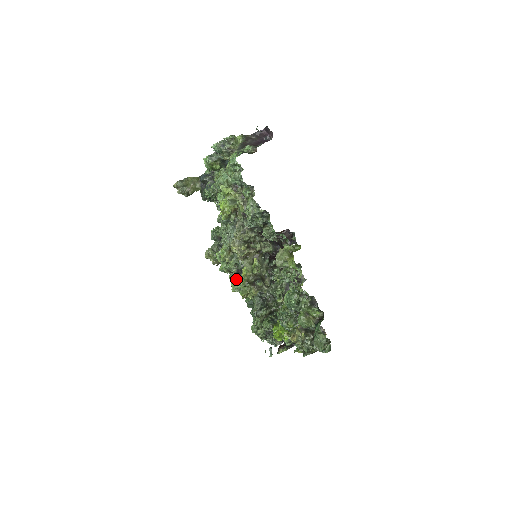
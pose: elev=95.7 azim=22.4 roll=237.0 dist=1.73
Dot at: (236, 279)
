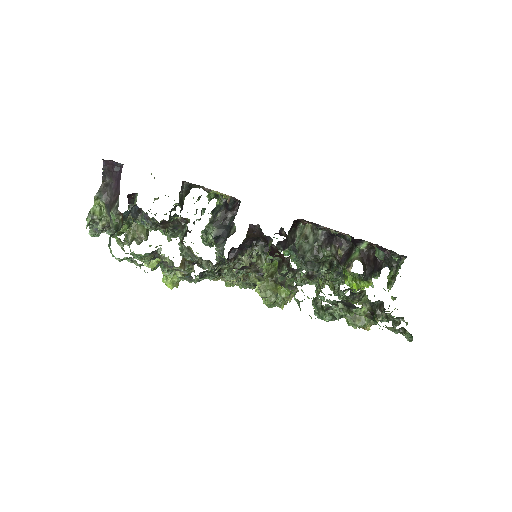
Dot at: occluded
